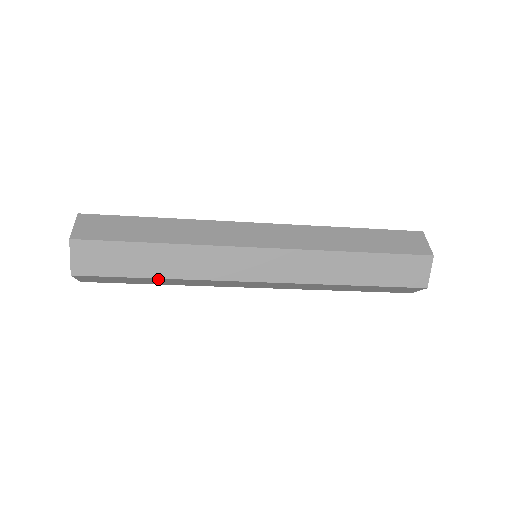
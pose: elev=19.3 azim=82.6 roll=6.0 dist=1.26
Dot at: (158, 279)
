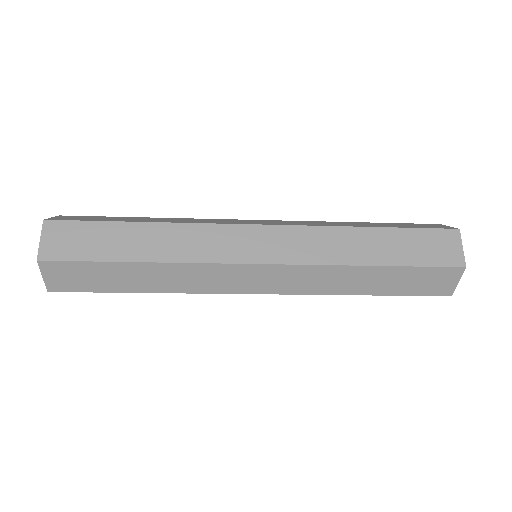
Dot at: (144, 291)
